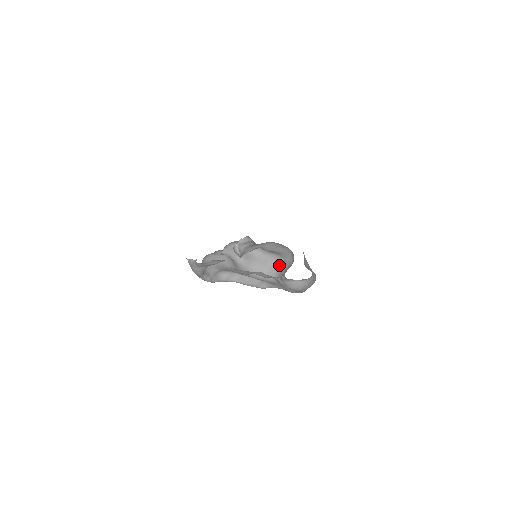
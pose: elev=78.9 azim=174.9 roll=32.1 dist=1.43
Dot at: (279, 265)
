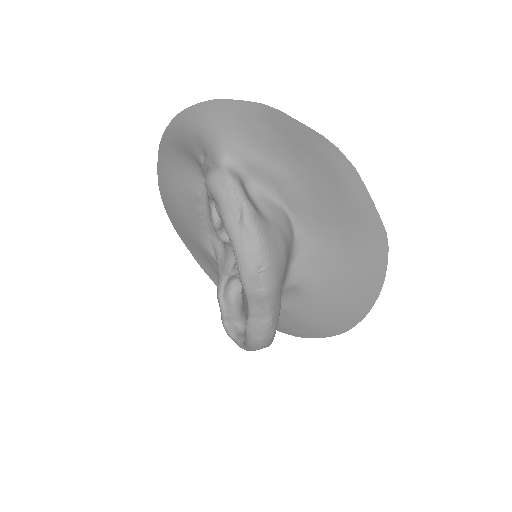
Dot at: occluded
